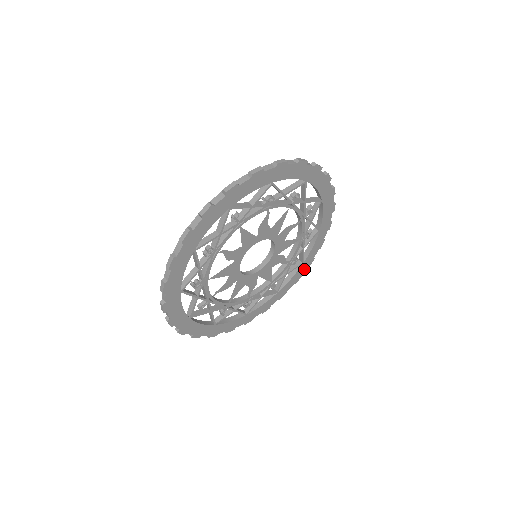
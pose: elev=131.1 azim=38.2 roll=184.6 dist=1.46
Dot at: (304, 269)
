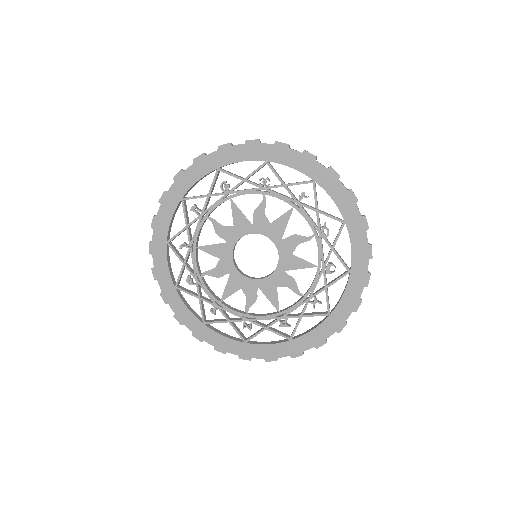
Dot at: (236, 351)
